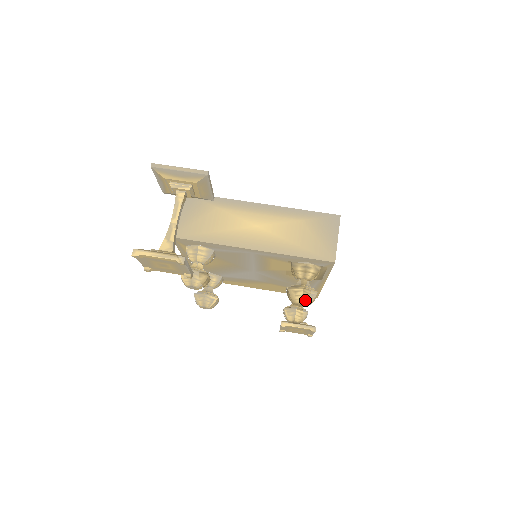
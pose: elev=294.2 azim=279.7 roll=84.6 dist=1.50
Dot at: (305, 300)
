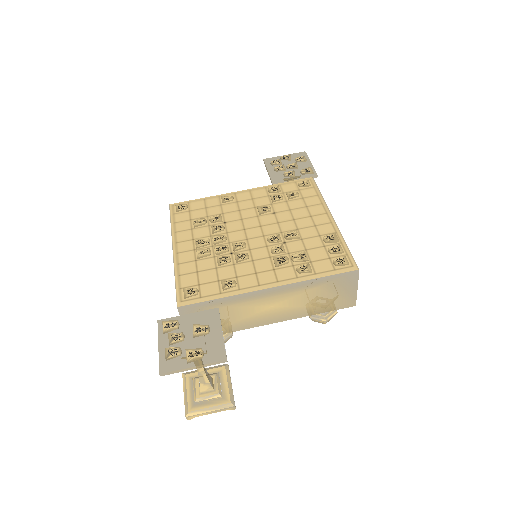
Dot at: occluded
